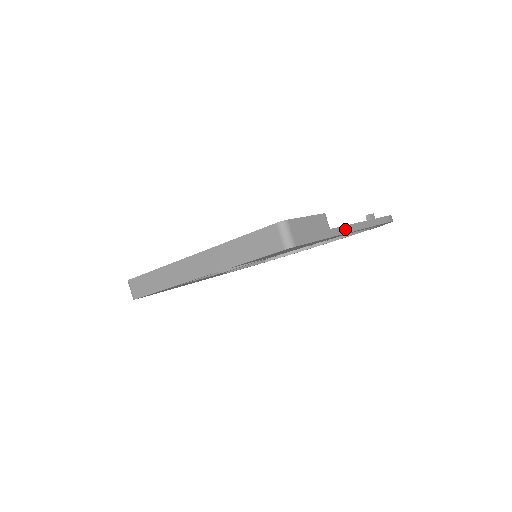
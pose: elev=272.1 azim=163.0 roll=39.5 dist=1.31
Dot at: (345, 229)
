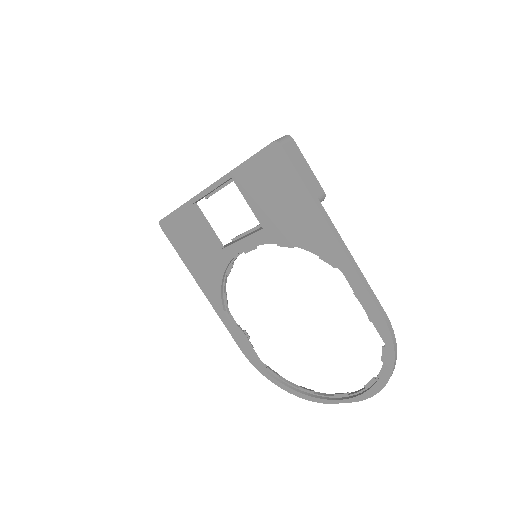
Dot at: (332, 225)
